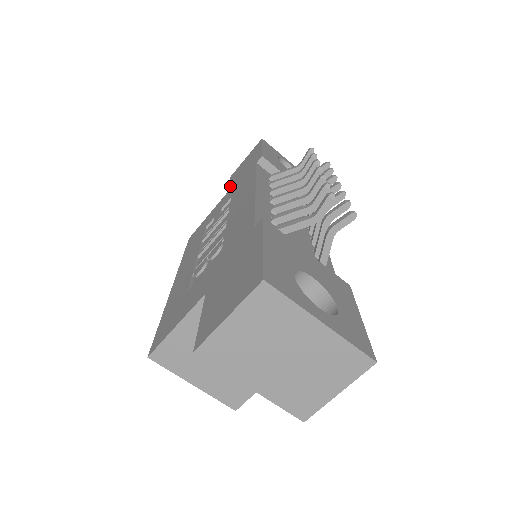
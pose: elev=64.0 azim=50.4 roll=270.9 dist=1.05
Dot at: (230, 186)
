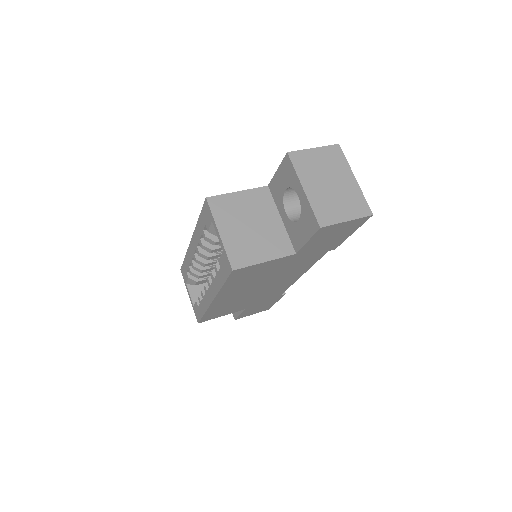
Dot at: occluded
